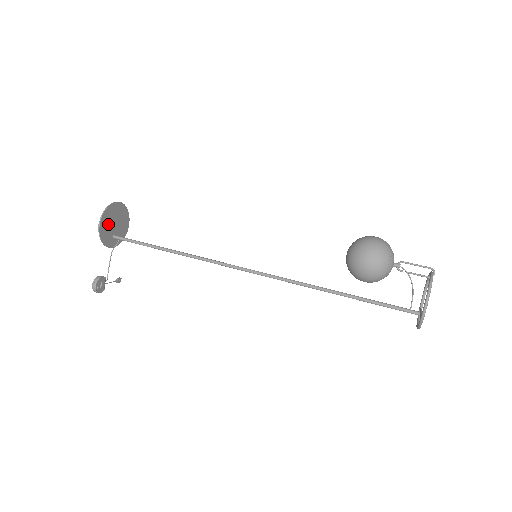
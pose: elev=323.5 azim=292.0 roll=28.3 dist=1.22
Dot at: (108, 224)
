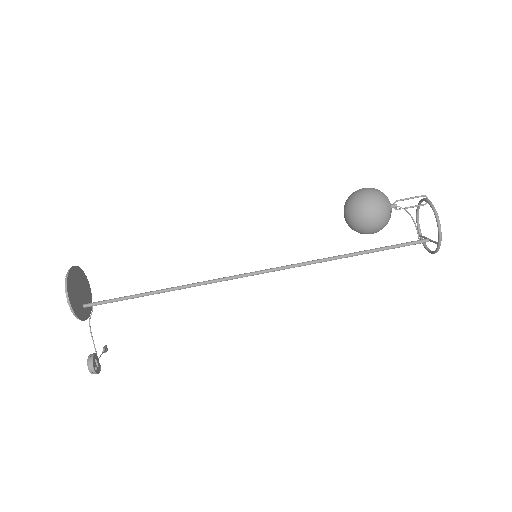
Dot at: (75, 296)
